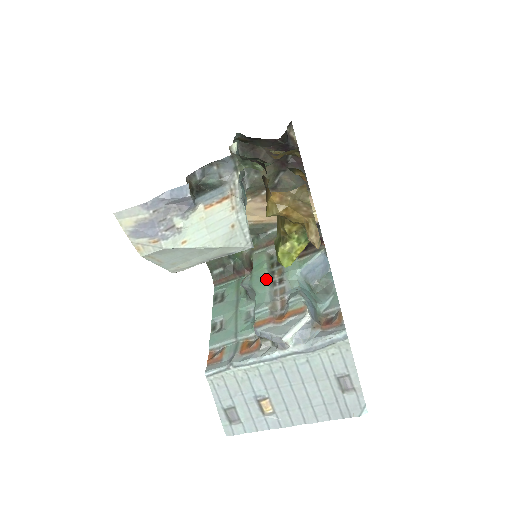
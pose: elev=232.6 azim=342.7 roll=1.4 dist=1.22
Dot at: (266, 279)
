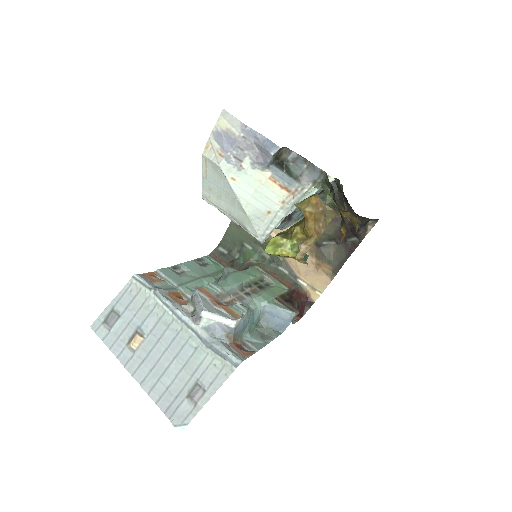
Dot at: (242, 282)
